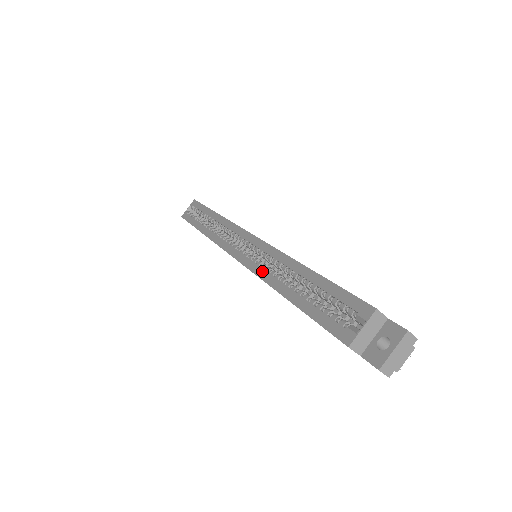
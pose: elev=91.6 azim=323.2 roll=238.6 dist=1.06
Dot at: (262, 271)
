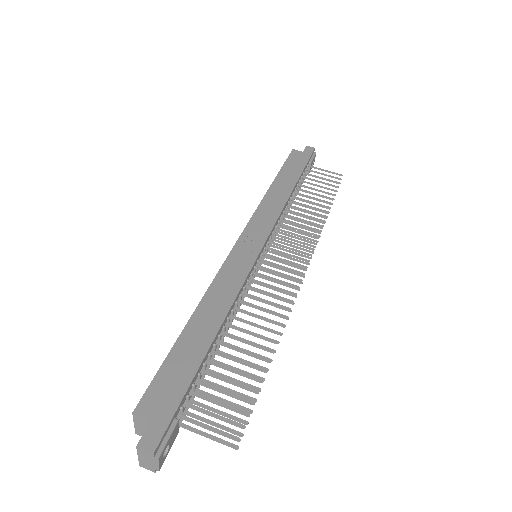
Dot at: occluded
